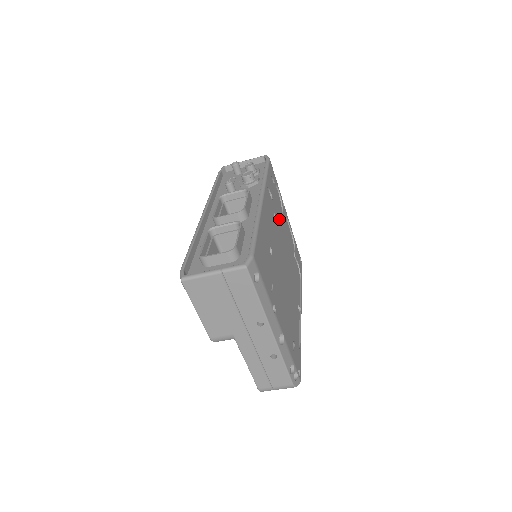
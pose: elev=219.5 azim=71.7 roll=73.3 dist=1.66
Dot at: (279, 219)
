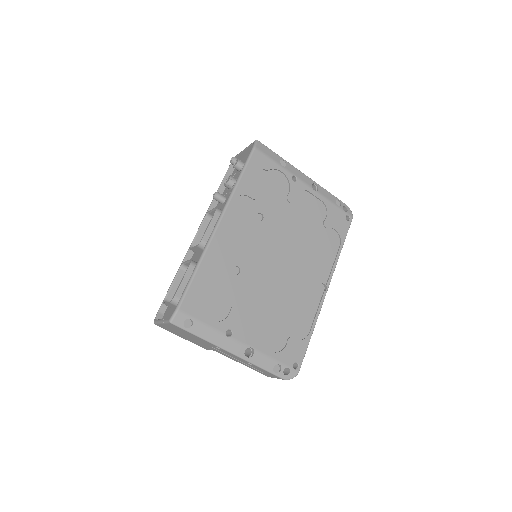
Dot at: (276, 209)
